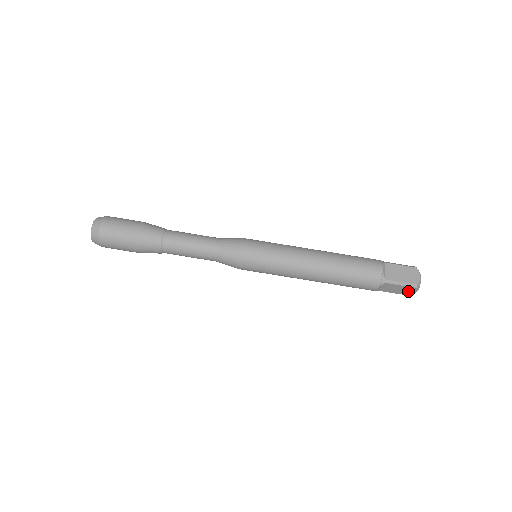
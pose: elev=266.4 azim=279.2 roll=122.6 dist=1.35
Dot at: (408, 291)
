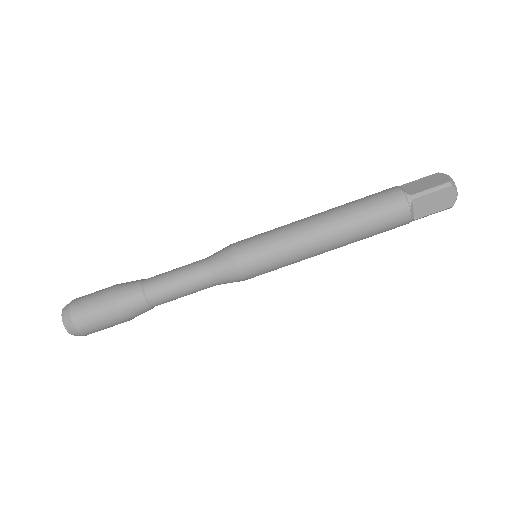
Dot at: occluded
